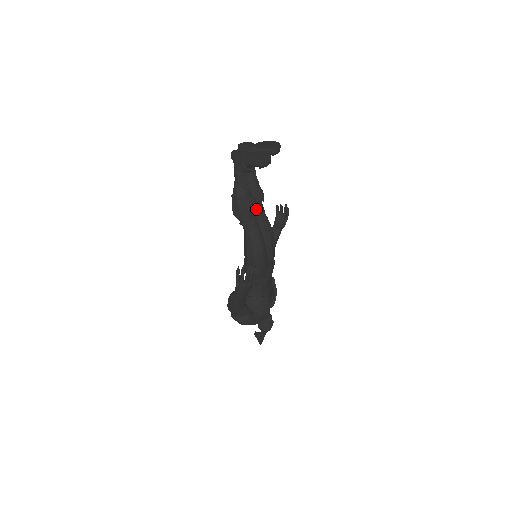
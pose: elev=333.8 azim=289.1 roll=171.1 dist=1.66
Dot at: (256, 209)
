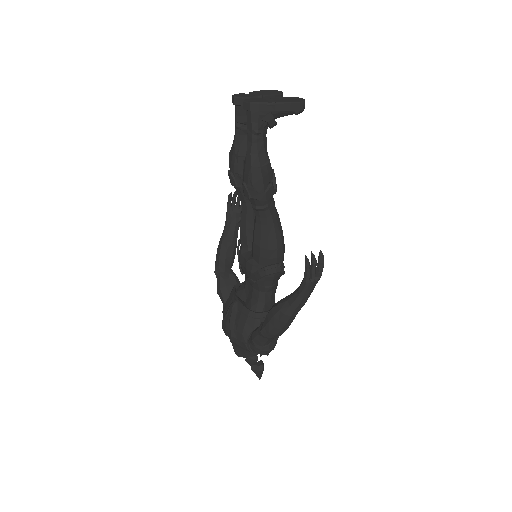
Dot at: occluded
